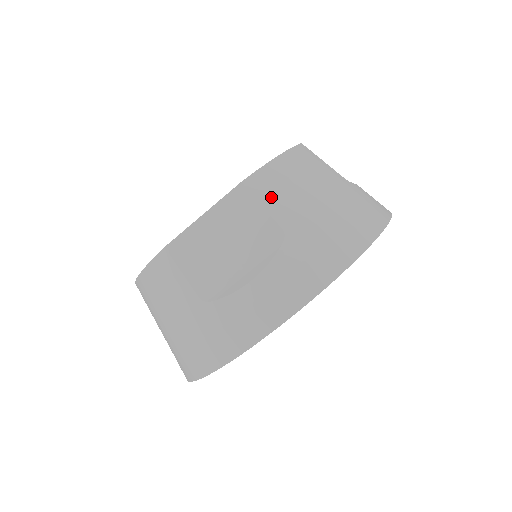
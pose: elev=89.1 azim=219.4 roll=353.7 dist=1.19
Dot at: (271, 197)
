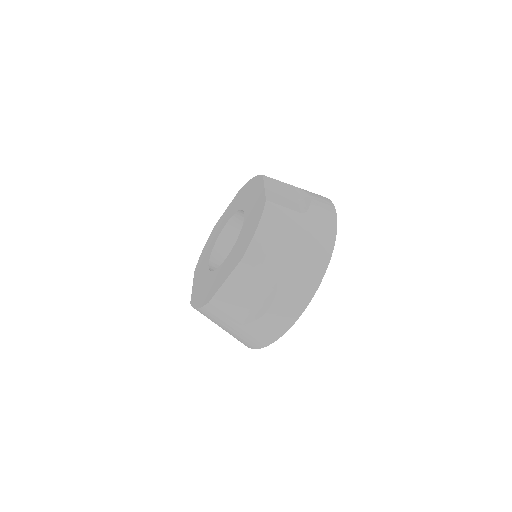
Dot at: (262, 263)
